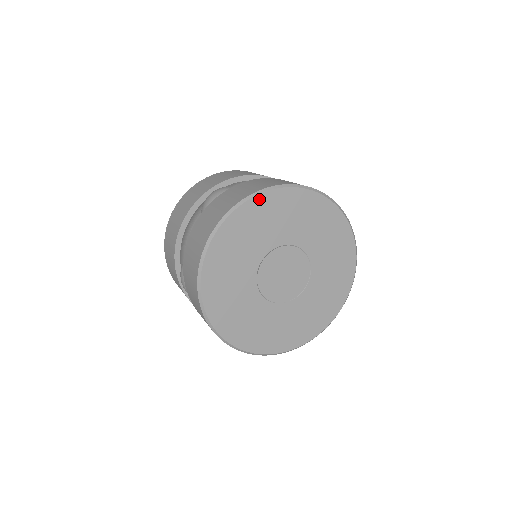
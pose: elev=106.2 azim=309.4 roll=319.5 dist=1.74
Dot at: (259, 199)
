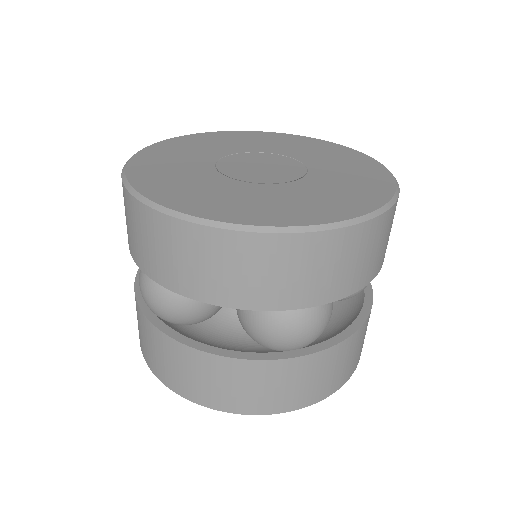
Dot at: (312, 140)
